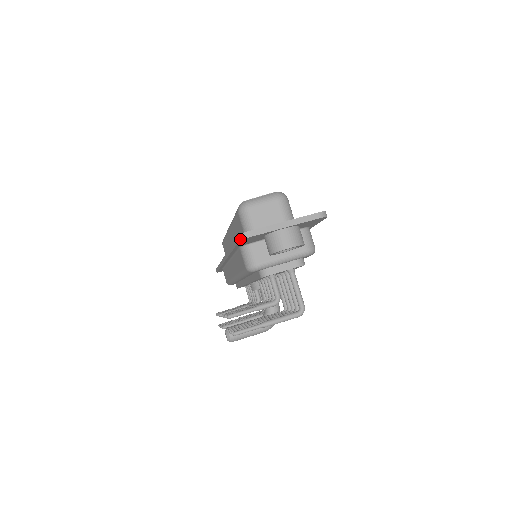
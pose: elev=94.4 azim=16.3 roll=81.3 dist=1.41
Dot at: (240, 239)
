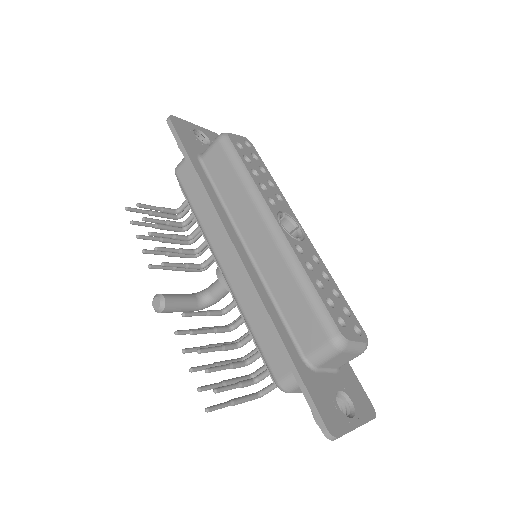
Dot at: (326, 436)
